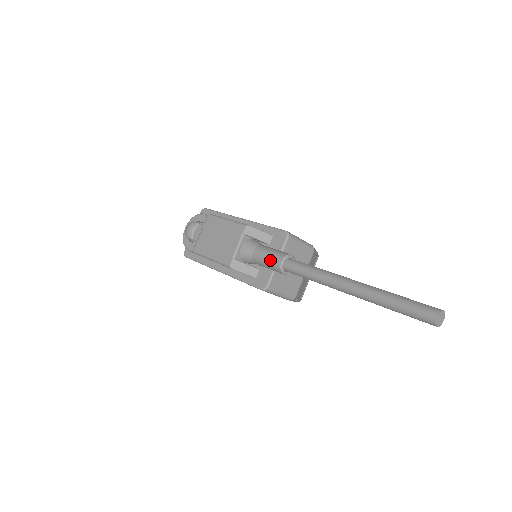
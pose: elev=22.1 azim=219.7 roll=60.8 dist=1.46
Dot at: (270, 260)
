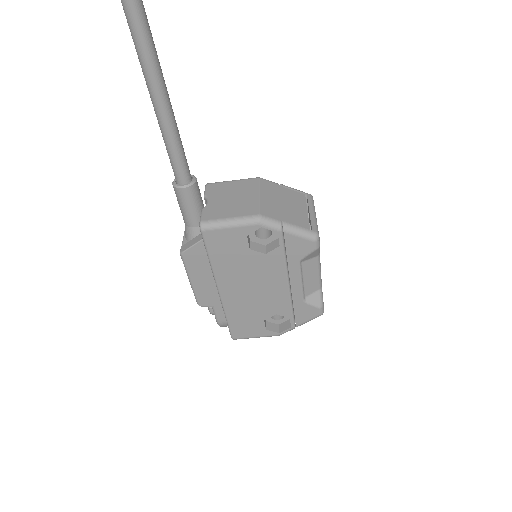
Dot at: occluded
